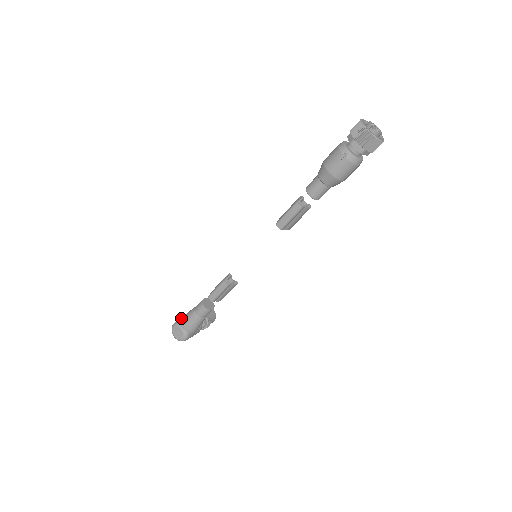
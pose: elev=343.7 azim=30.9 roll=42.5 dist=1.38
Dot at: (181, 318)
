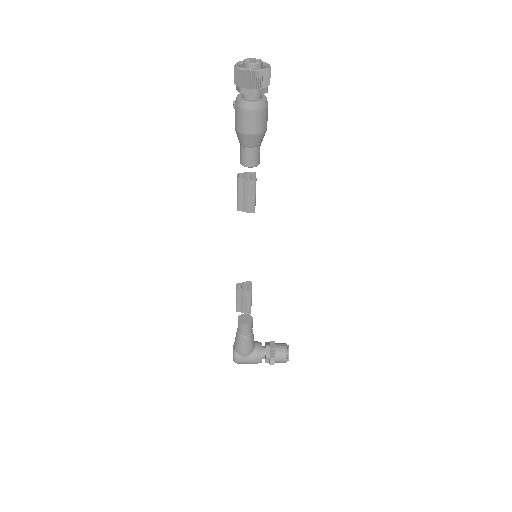
Dot at: occluded
